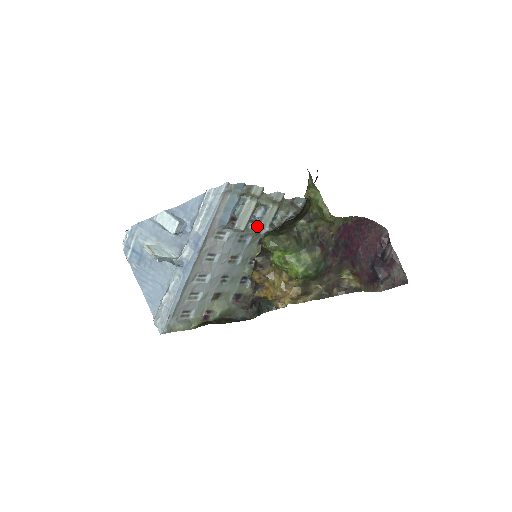
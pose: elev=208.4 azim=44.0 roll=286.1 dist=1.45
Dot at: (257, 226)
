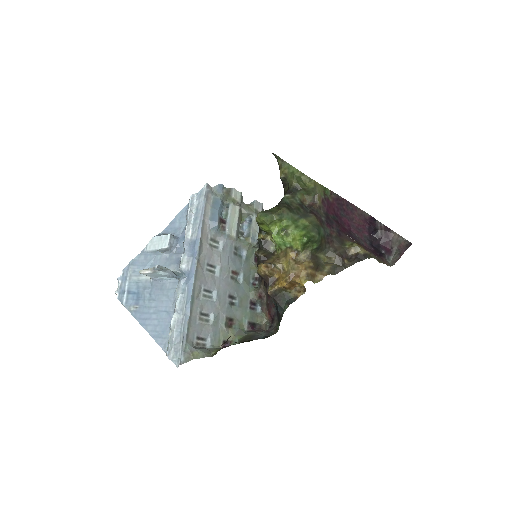
Dot at: (248, 236)
